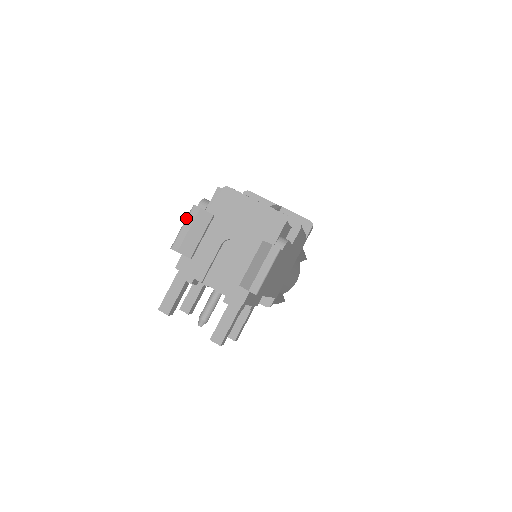
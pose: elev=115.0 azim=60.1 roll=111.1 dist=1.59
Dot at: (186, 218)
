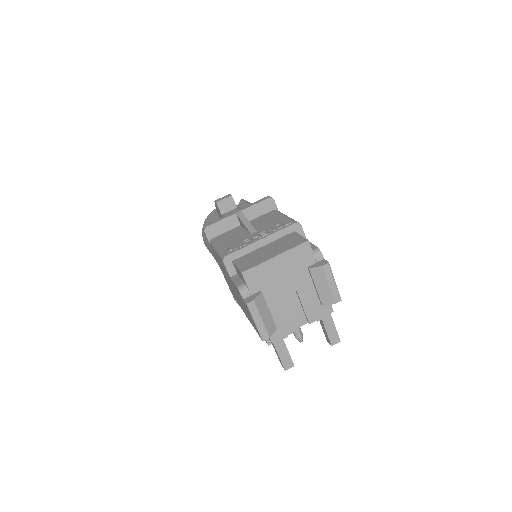
Dot at: (251, 316)
